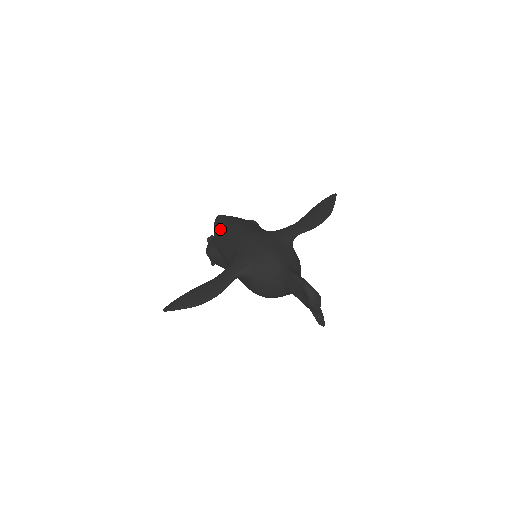
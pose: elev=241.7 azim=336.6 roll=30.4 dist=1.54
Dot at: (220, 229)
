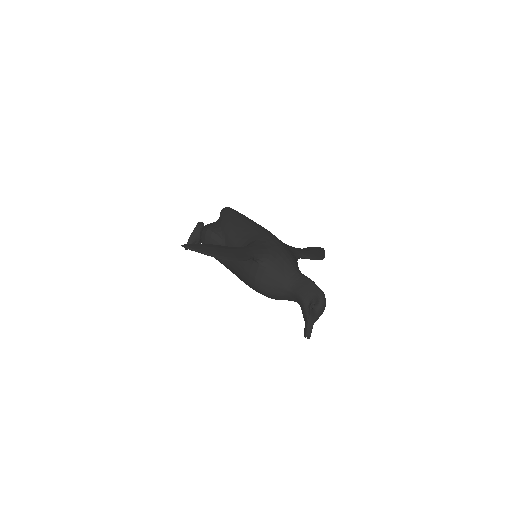
Dot at: (233, 217)
